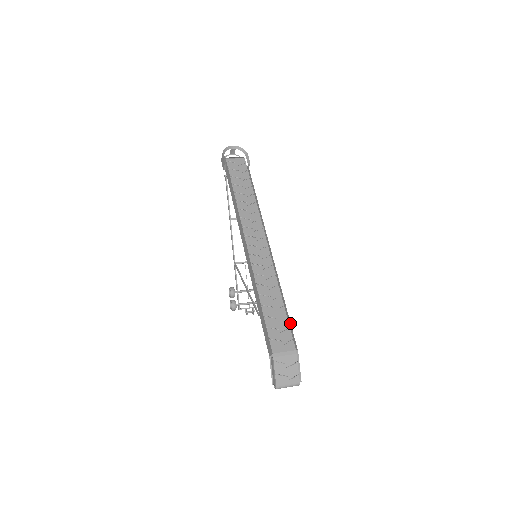
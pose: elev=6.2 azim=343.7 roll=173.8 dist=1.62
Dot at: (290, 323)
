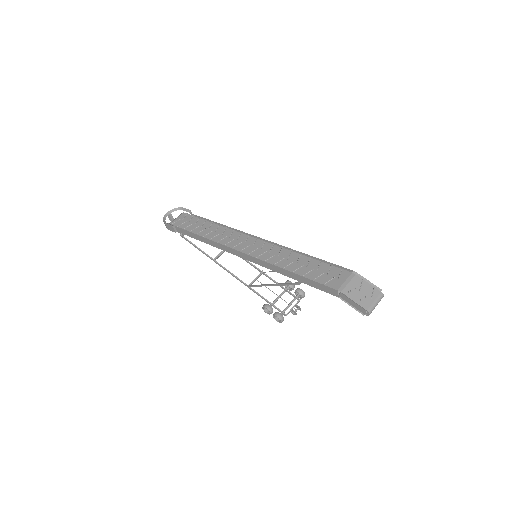
Dot at: (327, 262)
